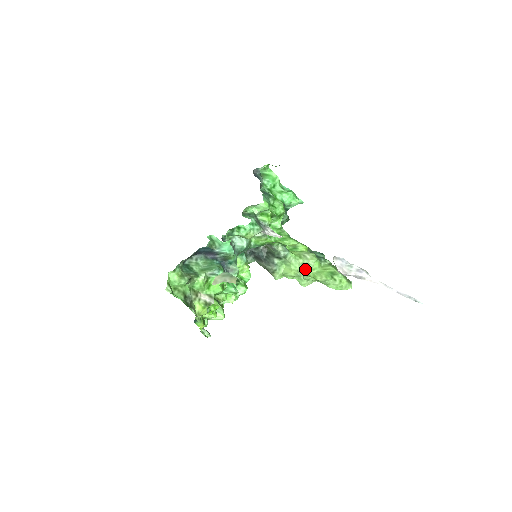
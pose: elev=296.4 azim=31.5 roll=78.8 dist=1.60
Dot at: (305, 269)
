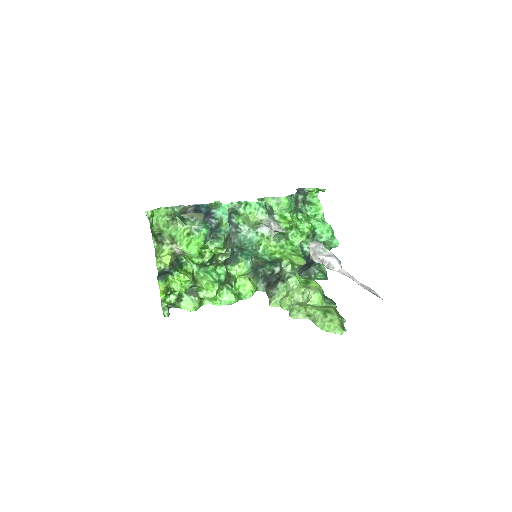
Dot at: (303, 301)
